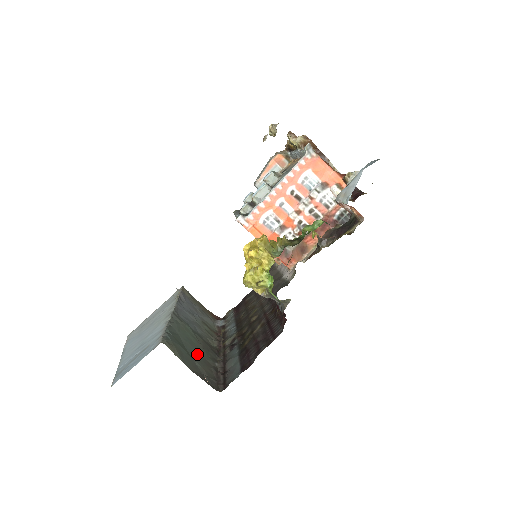
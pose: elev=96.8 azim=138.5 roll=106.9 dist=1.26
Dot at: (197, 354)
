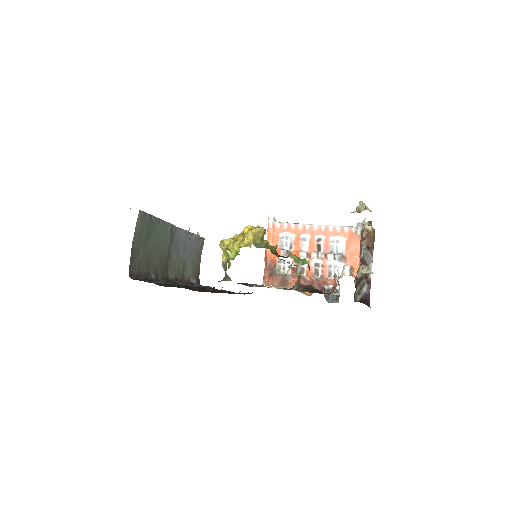
Dot at: (150, 252)
